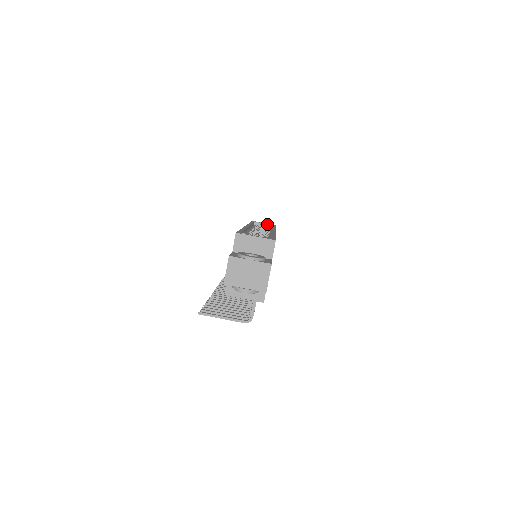
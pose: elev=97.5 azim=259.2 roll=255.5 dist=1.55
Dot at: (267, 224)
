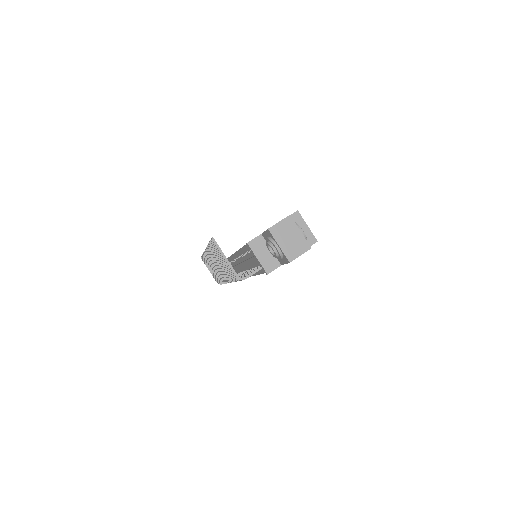
Dot at: occluded
